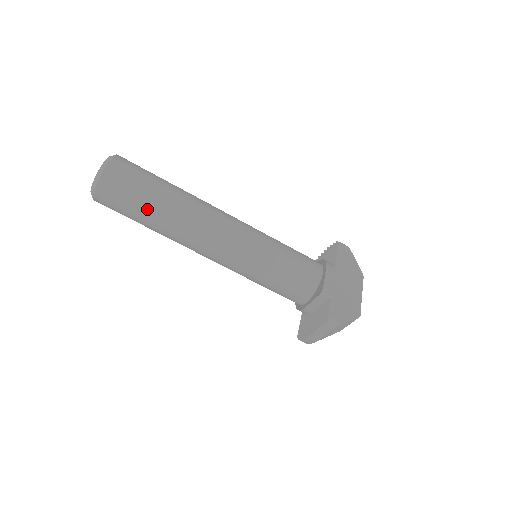
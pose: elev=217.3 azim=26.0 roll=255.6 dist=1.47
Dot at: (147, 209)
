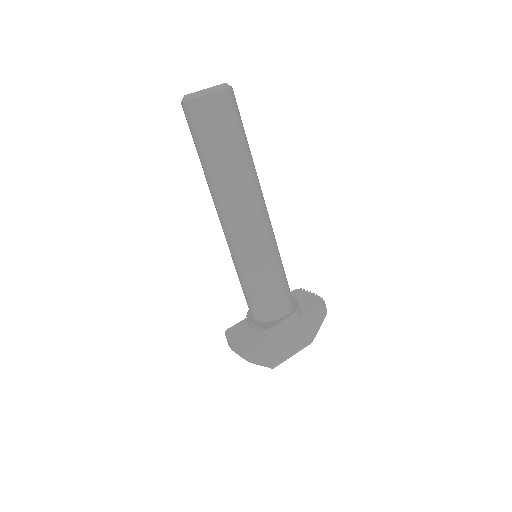
Dot at: (208, 155)
